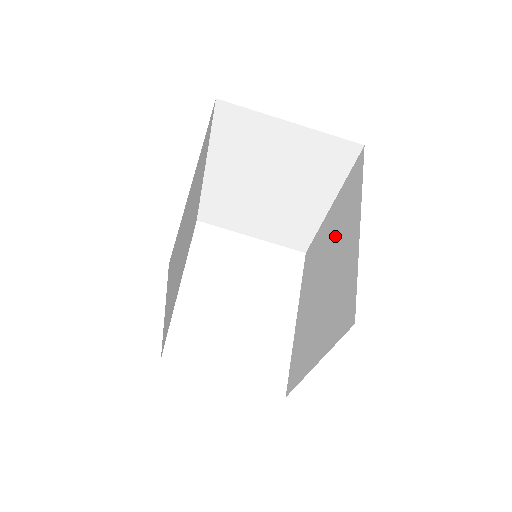
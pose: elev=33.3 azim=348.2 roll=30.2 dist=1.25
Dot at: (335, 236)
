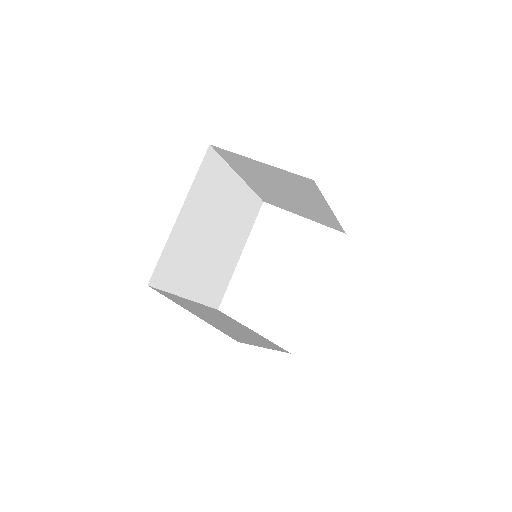
Dot at: occluded
